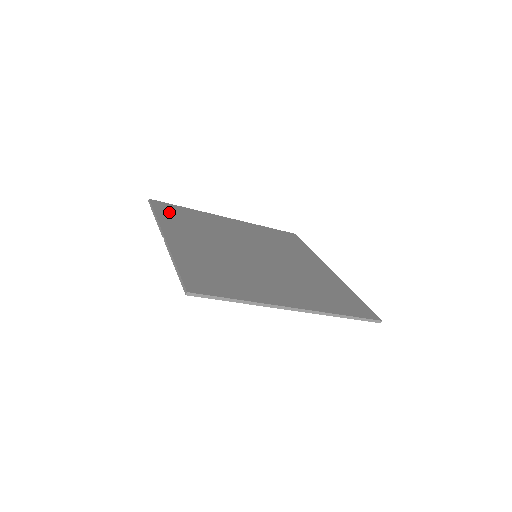
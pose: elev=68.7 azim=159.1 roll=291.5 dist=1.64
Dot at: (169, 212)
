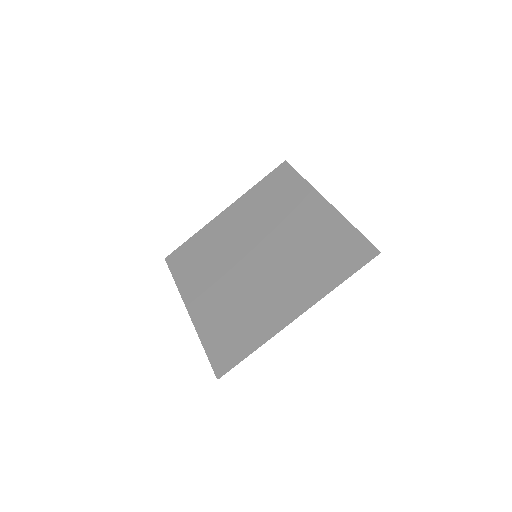
Dot at: (182, 264)
